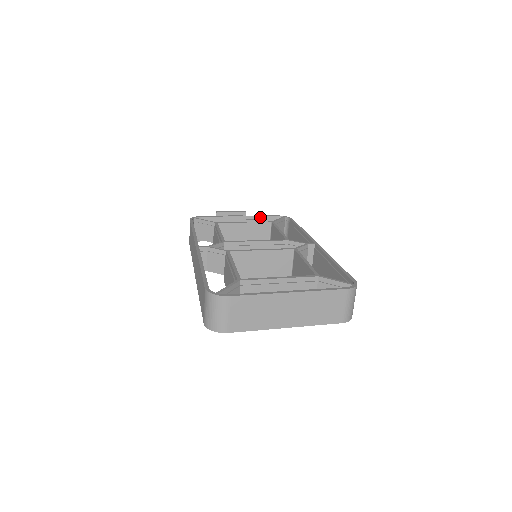
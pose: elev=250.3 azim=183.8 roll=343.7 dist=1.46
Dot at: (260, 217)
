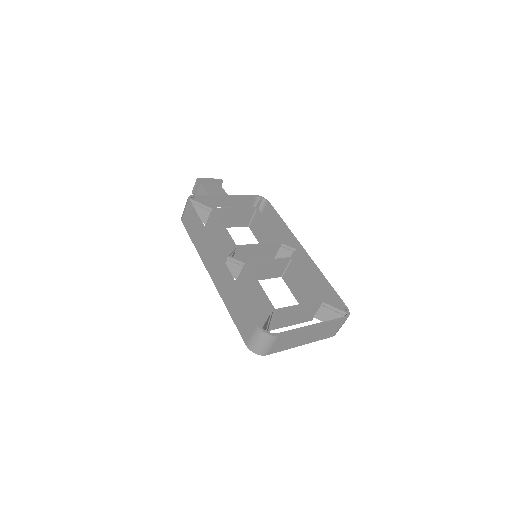
Dot at: (243, 197)
